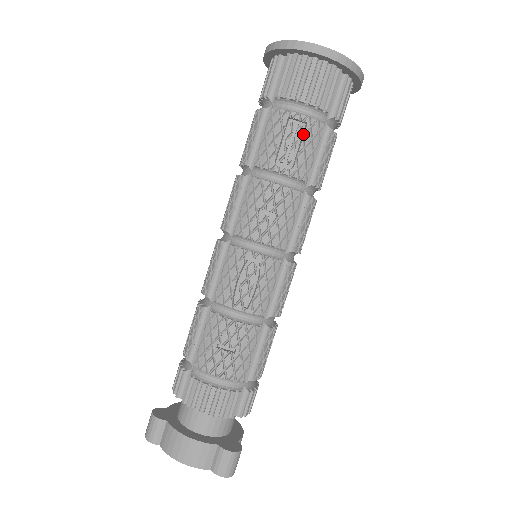
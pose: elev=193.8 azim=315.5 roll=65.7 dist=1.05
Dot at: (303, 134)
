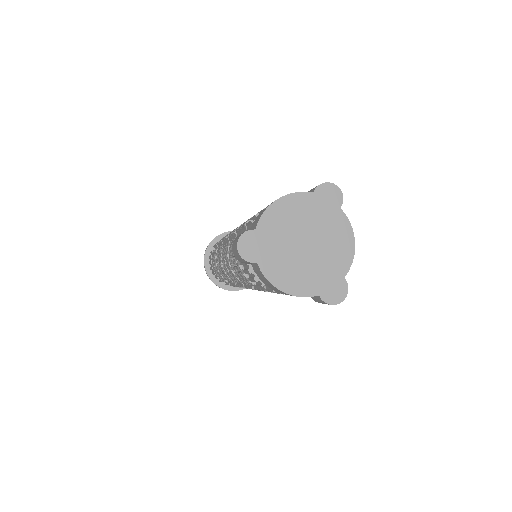
Dot at: occluded
